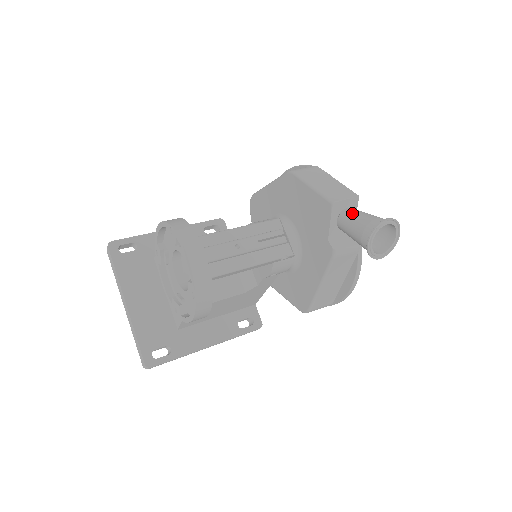
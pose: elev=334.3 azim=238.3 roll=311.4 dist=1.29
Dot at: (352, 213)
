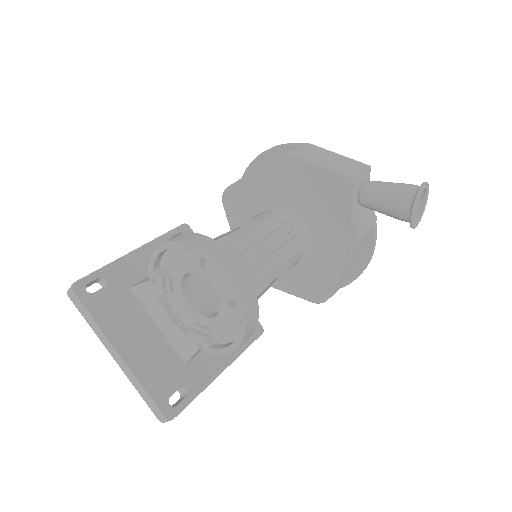
Dot at: (376, 185)
